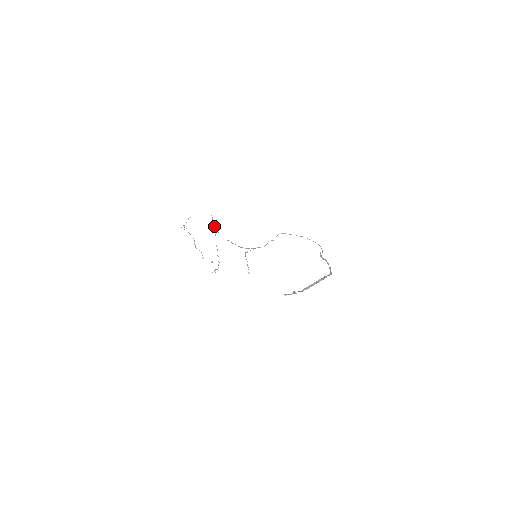
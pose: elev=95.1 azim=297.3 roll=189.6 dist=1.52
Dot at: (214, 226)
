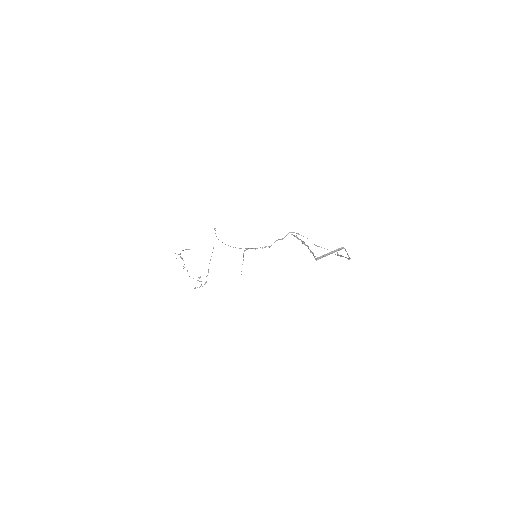
Dot at: occluded
